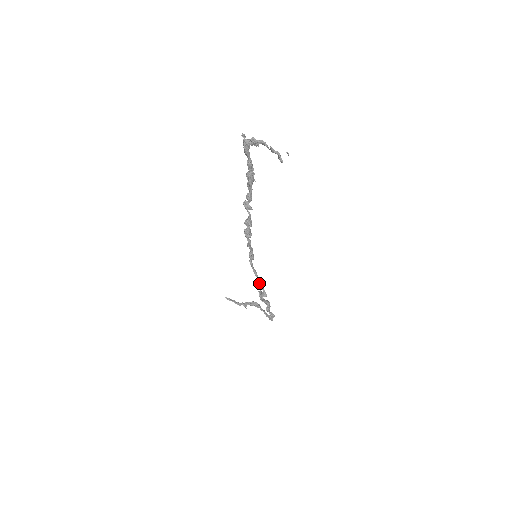
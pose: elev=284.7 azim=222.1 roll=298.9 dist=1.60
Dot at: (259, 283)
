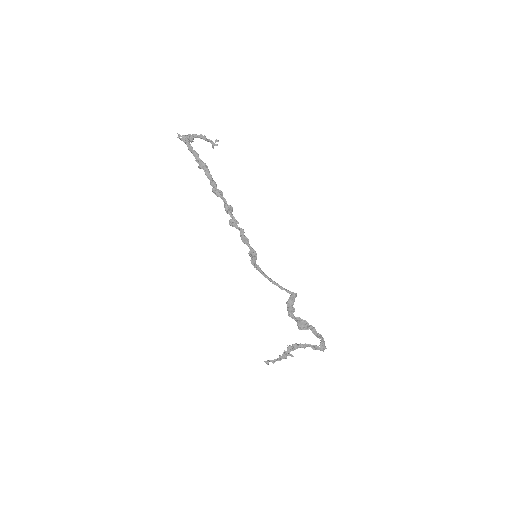
Dot at: (280, 287)
